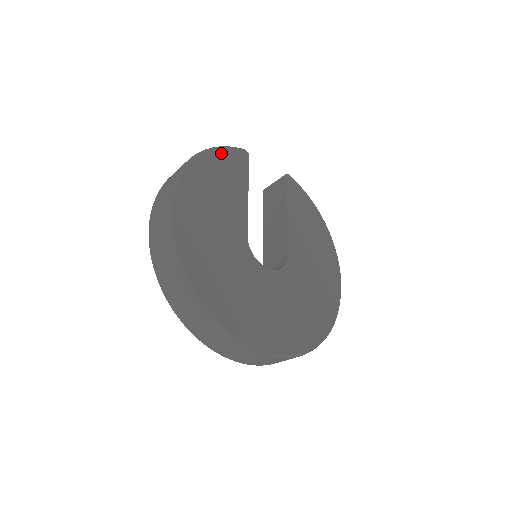
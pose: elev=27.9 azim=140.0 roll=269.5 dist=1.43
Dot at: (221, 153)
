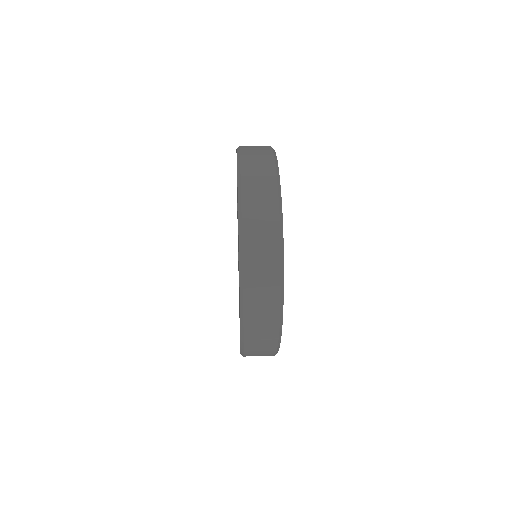
Dot at: occluded
